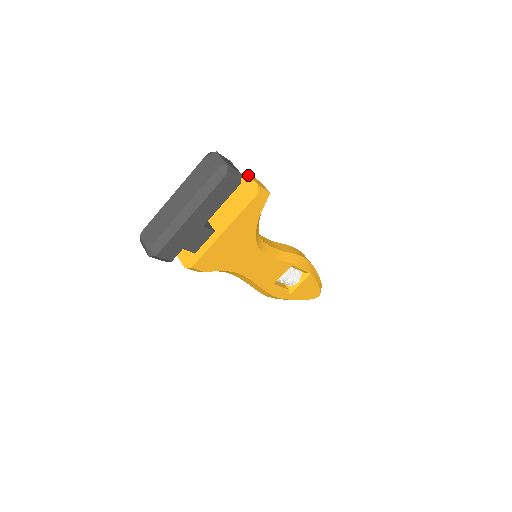
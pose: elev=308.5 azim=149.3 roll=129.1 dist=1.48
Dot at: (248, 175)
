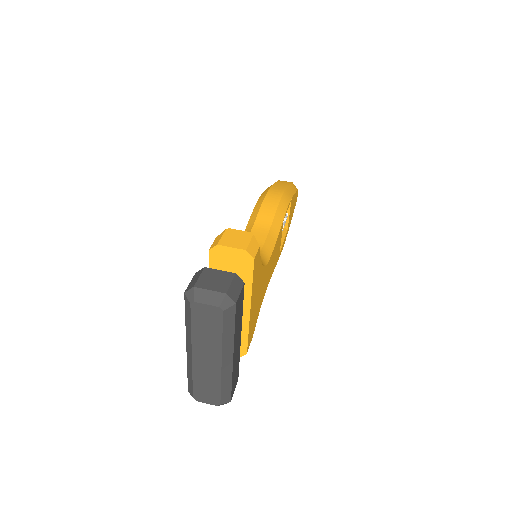
Dot at: (221, 247)
